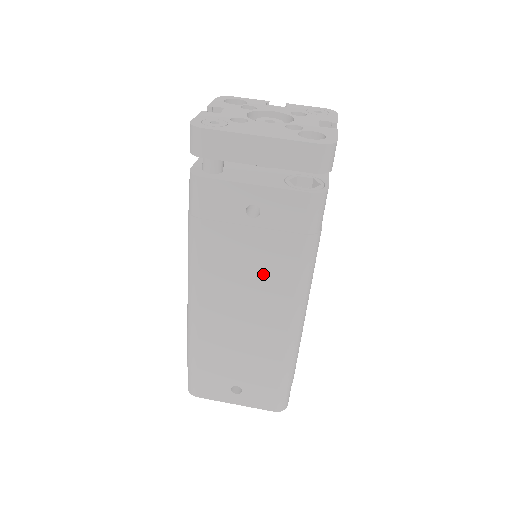
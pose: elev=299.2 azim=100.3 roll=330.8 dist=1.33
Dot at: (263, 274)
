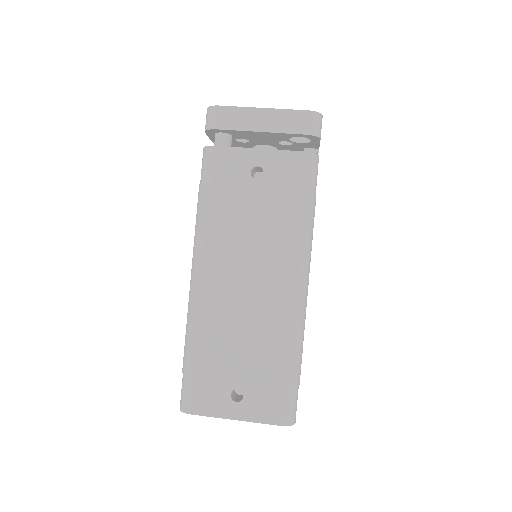
Dot at: (266, 236)
